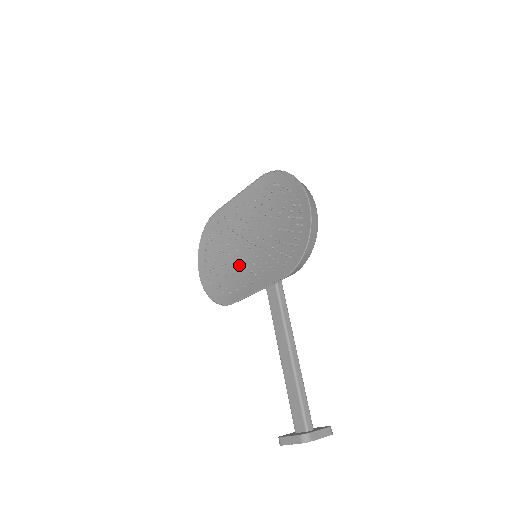
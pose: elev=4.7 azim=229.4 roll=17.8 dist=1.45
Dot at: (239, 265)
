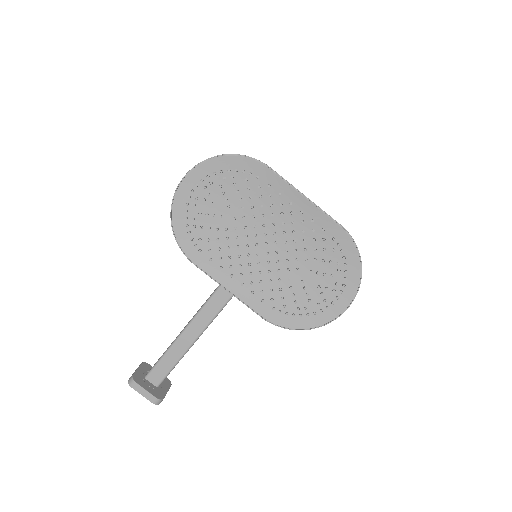
Dot at: (233, 240)
